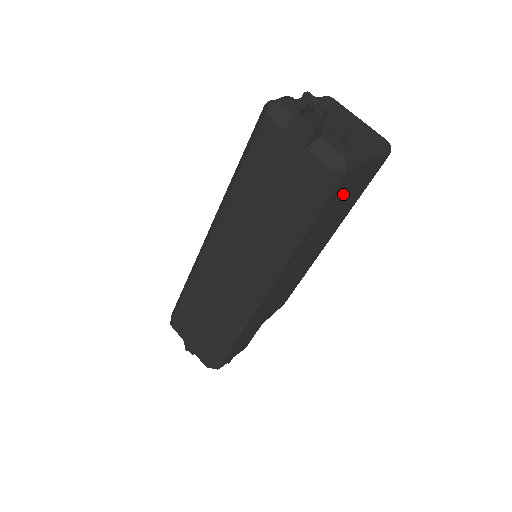
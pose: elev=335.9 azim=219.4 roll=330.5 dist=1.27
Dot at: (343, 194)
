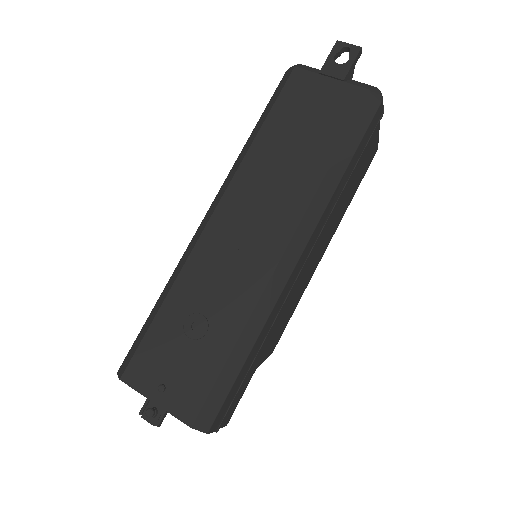
Dot at: (364, 151)
